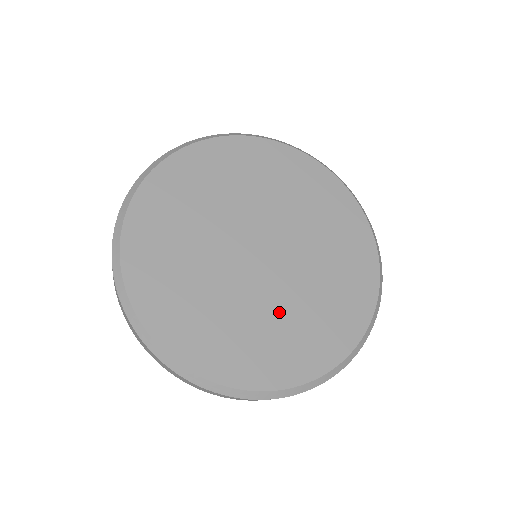
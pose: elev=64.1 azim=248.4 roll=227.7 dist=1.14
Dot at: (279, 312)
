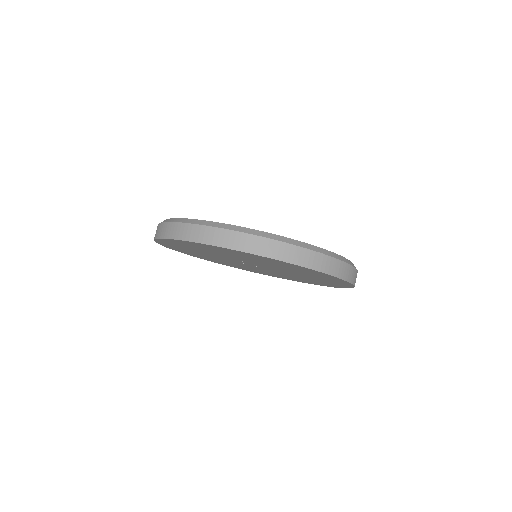
Dot at: occluded
